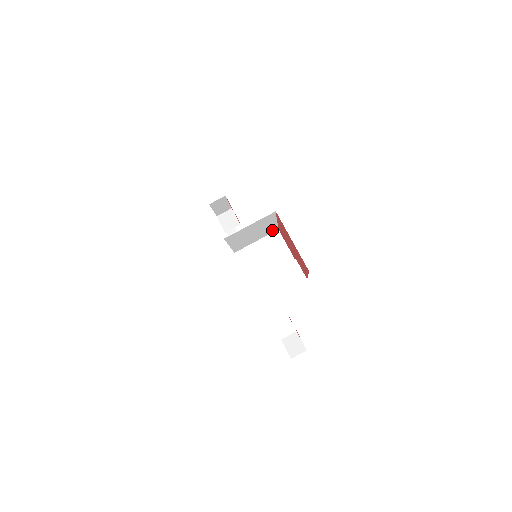
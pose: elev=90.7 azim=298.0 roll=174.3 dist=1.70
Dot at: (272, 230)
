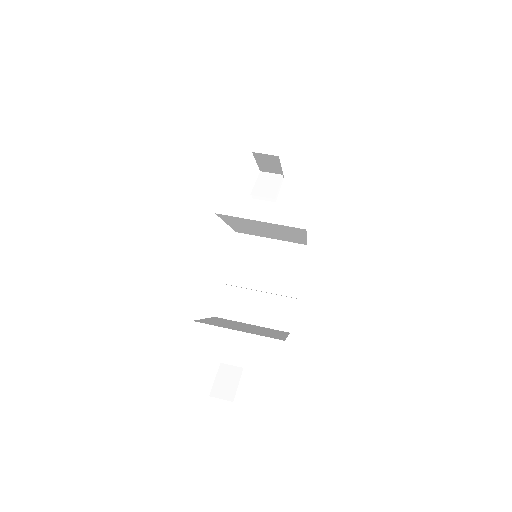
Dot at: (298, 241)
